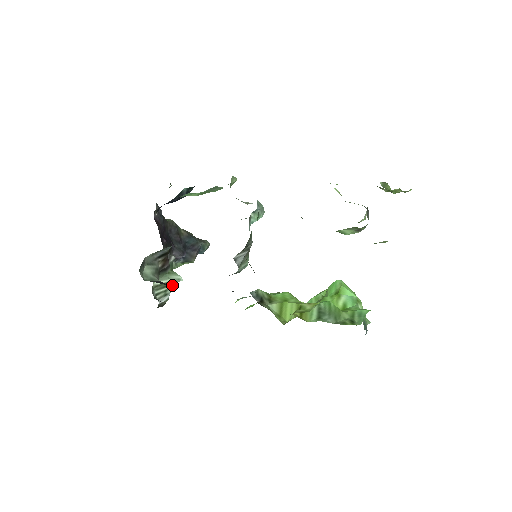
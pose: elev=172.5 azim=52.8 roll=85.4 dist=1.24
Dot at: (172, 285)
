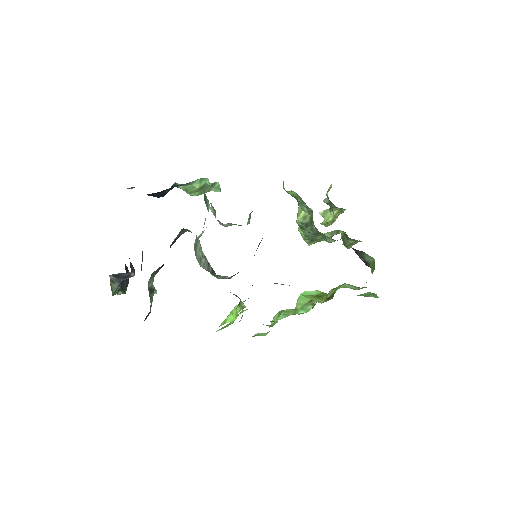
Dot at: occluded
